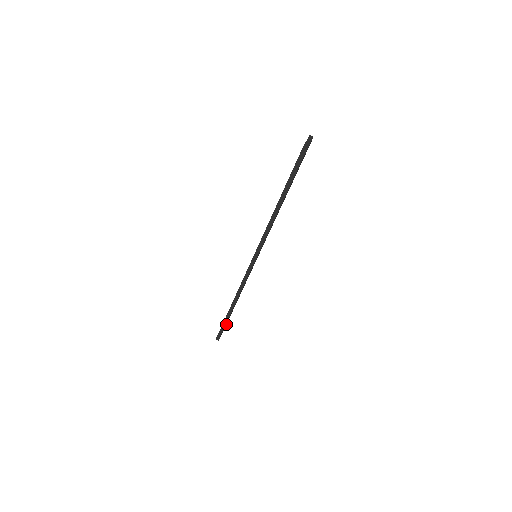
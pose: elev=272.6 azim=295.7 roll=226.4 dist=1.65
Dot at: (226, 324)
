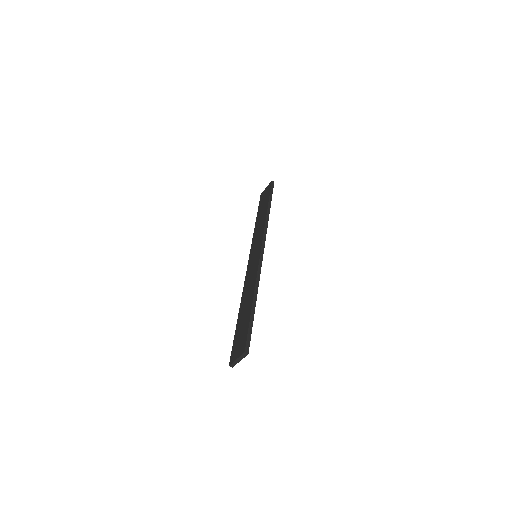
Dot at: occluded
